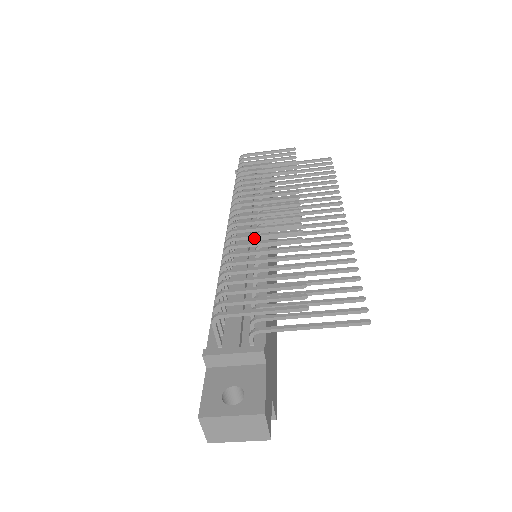
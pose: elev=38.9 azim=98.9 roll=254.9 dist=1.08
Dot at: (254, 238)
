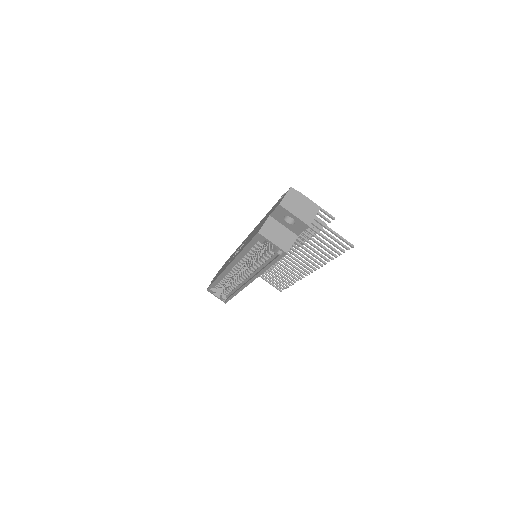
Dot at: occluded
